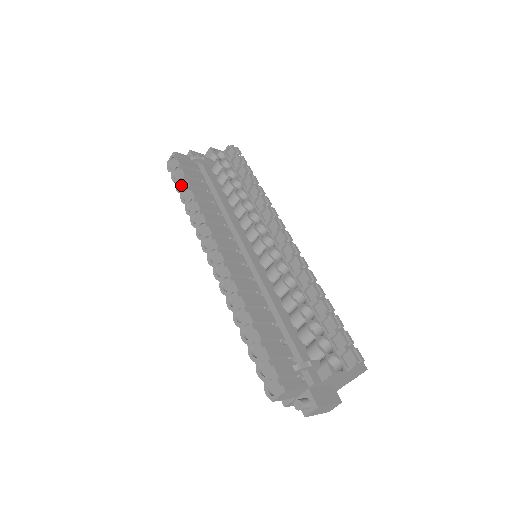
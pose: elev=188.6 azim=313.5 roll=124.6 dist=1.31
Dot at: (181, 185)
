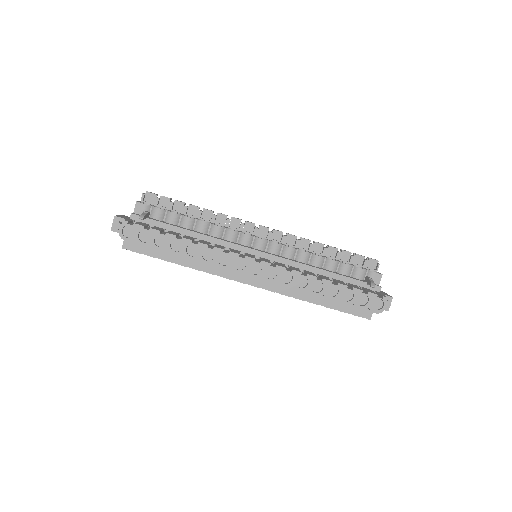
Dot at: (159, 243)
